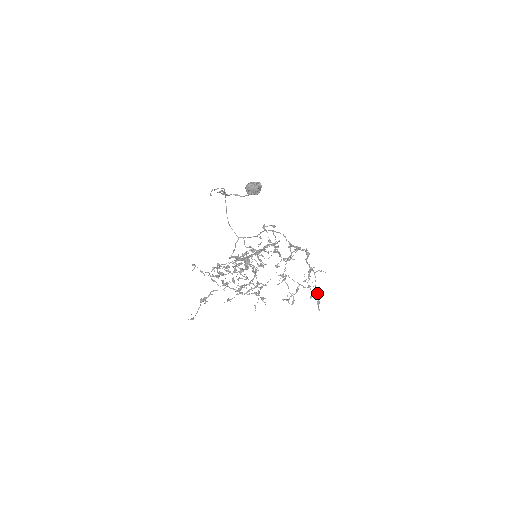
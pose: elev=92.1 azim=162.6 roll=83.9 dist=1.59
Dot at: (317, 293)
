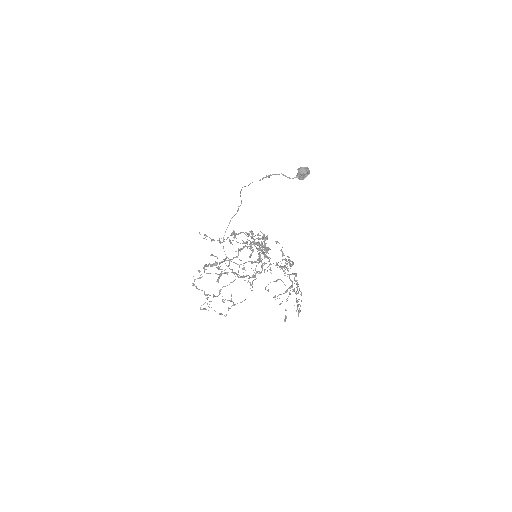
Dot at: (298, 306)
